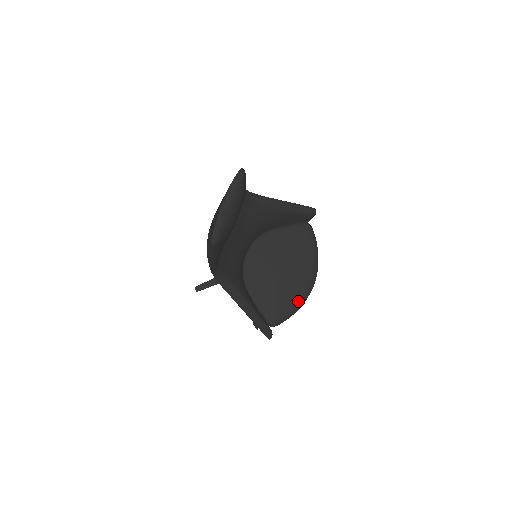
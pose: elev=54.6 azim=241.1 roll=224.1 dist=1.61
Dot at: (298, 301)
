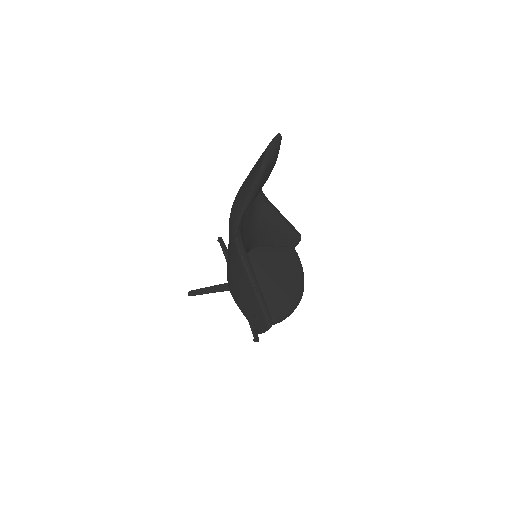
Dot at: (291, 304)
